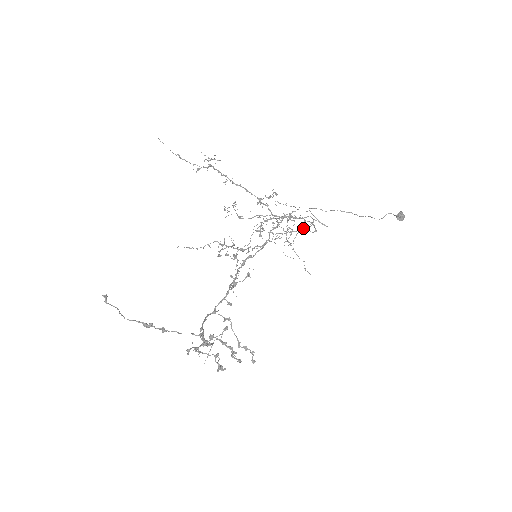
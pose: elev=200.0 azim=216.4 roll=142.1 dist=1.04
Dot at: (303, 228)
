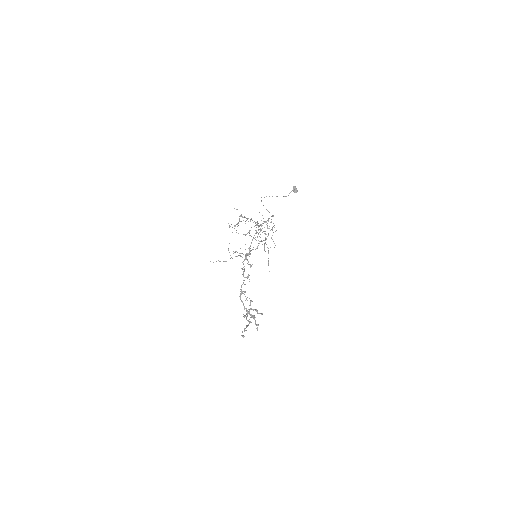
Dot at: occluded
